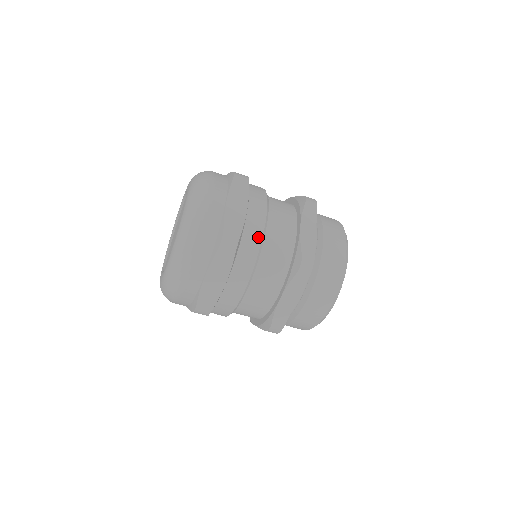
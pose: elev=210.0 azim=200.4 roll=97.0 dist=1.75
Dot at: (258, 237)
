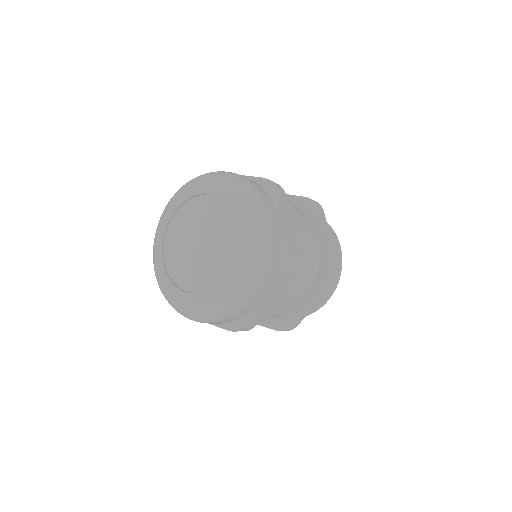
Dot at: (304, 253)
